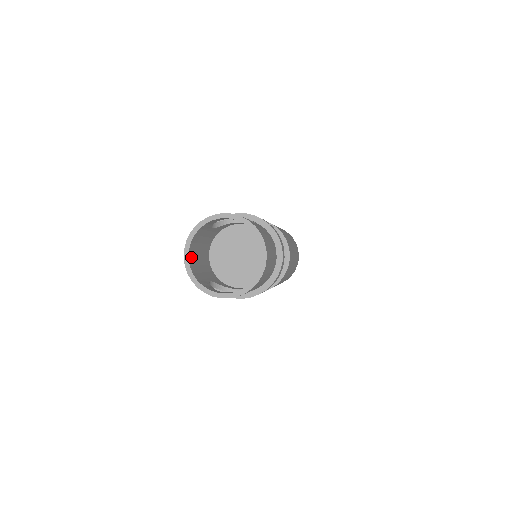
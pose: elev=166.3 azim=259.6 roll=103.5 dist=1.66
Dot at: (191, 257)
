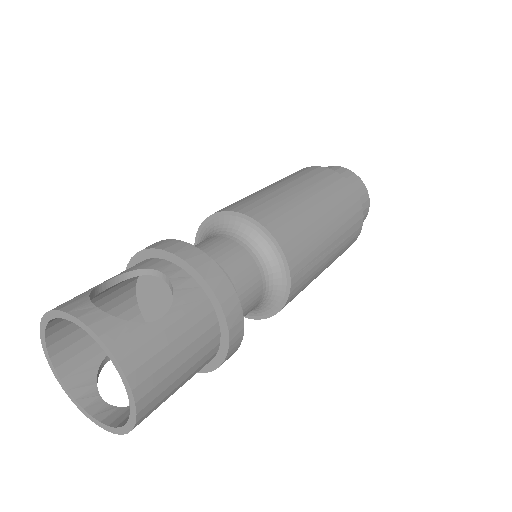
Dot at: (59, 338)
